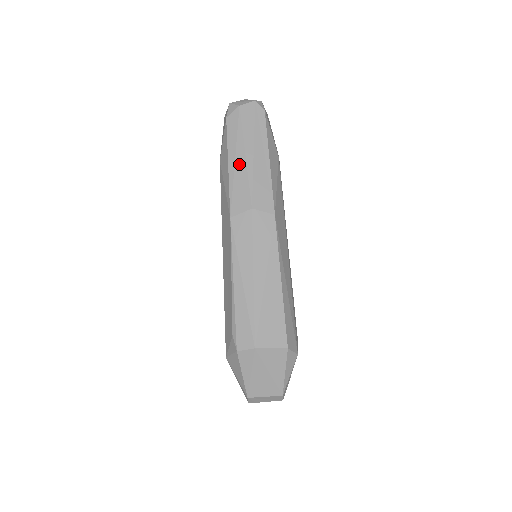
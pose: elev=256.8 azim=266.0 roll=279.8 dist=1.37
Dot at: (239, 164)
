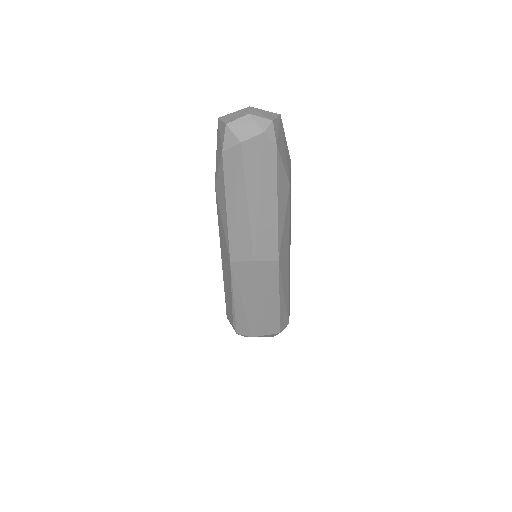
Dot at: (240, 215)
